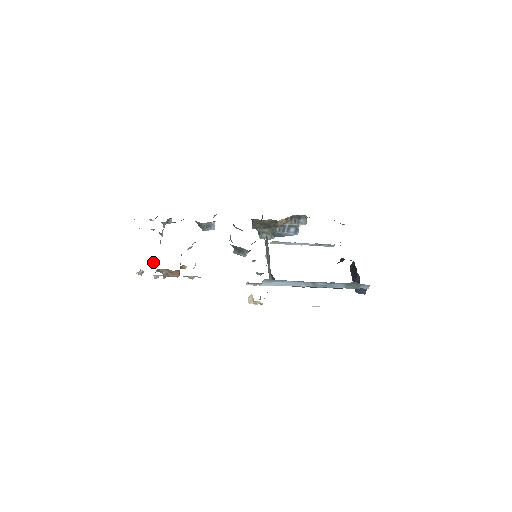
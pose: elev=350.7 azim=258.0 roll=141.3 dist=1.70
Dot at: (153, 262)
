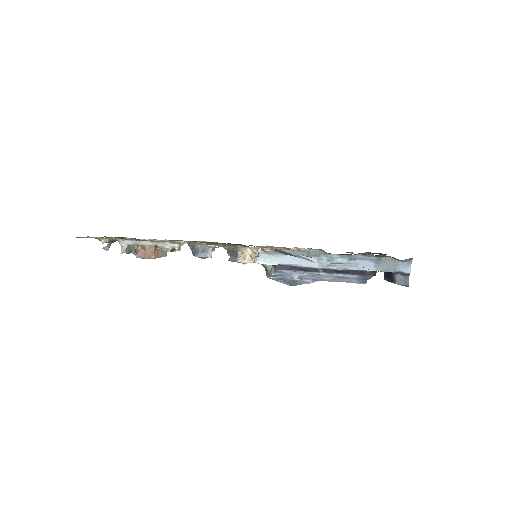
Dot at: occluded
